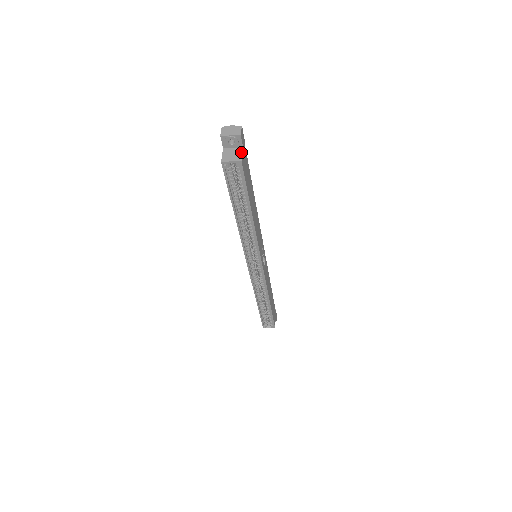
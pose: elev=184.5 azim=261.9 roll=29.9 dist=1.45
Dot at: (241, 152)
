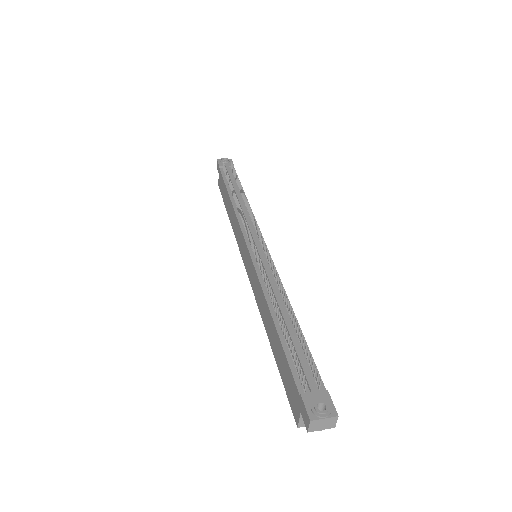
Dot at: occluded
